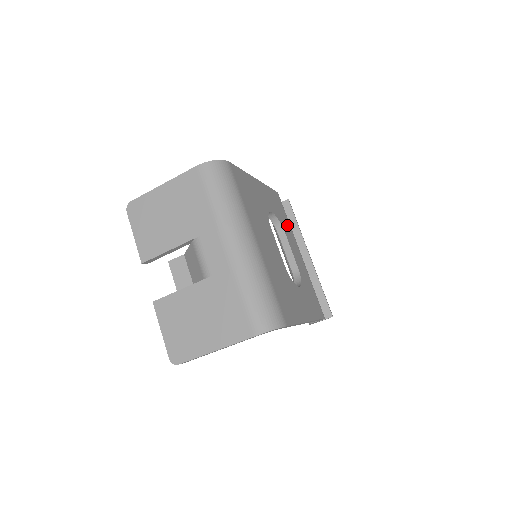
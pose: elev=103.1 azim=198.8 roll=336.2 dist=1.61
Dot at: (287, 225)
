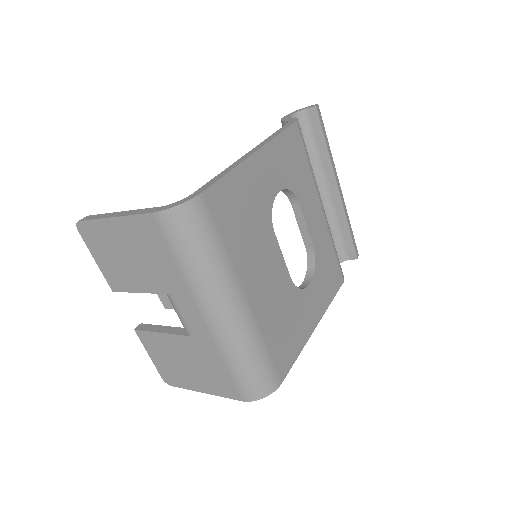
Dot at: (305, 178)
